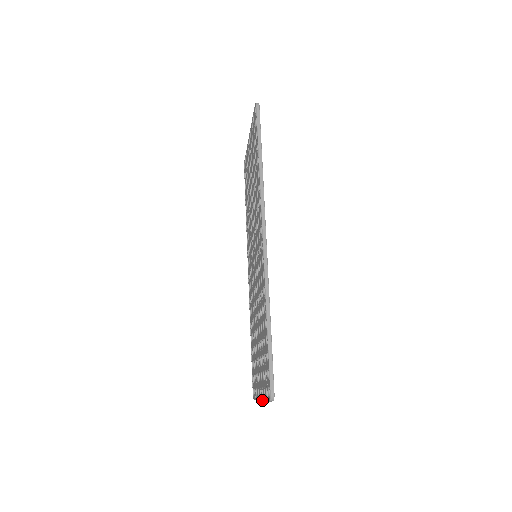
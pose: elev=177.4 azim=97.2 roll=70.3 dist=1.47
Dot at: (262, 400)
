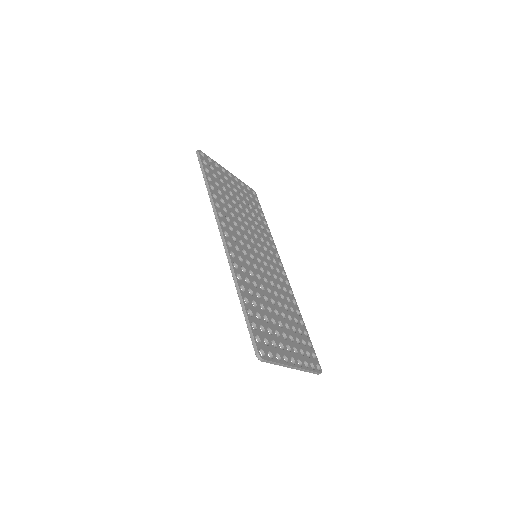
Dot at: occluded
